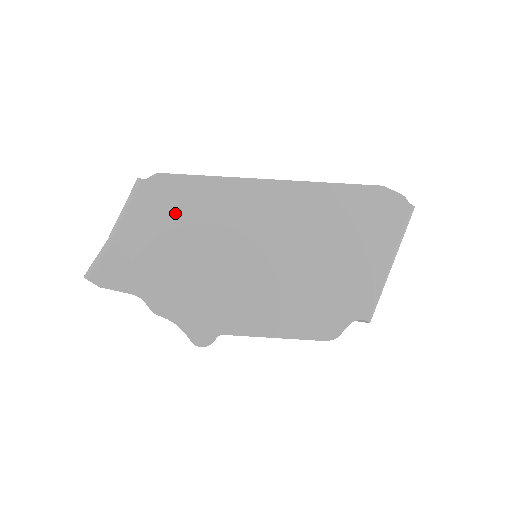
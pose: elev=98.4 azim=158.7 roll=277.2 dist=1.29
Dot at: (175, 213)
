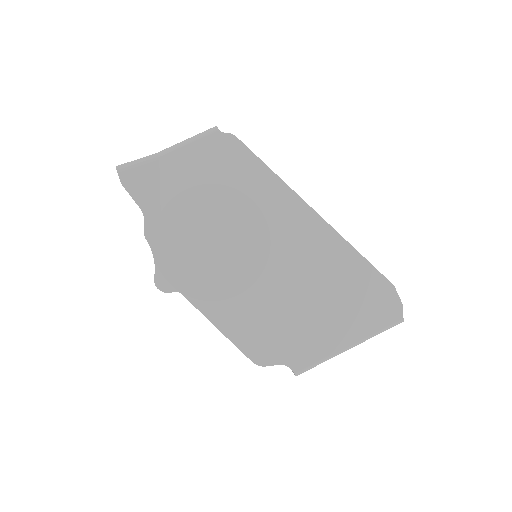
Dot at: (222, 175)
